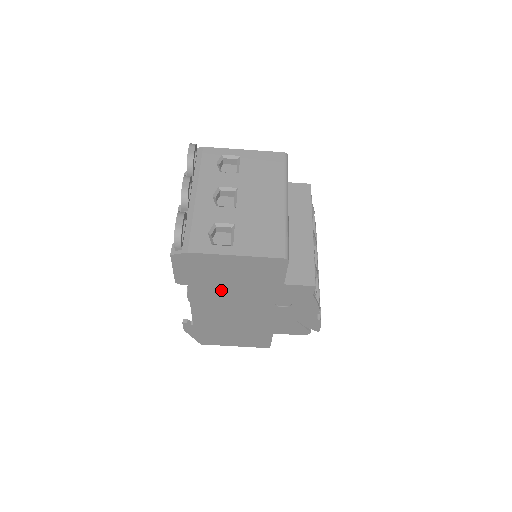
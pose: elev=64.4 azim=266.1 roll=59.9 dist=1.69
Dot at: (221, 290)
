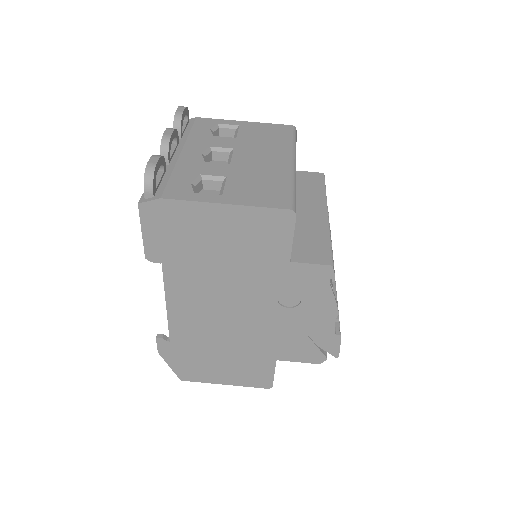
Dot at: (206, 273)
